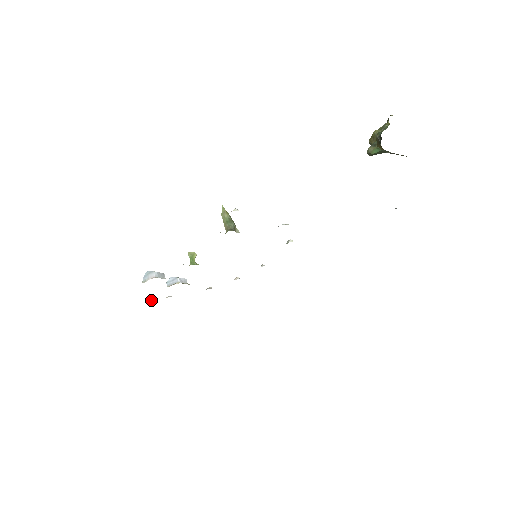
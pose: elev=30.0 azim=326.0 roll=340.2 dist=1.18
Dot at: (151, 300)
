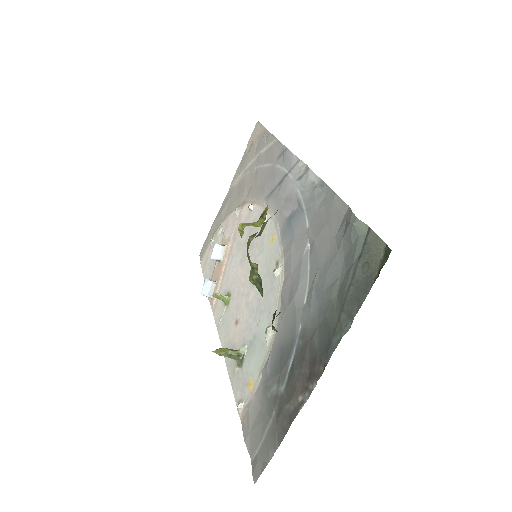
Dot at: (212, 242)
